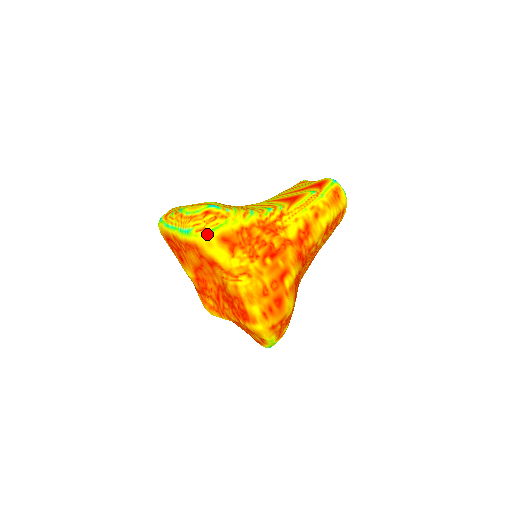
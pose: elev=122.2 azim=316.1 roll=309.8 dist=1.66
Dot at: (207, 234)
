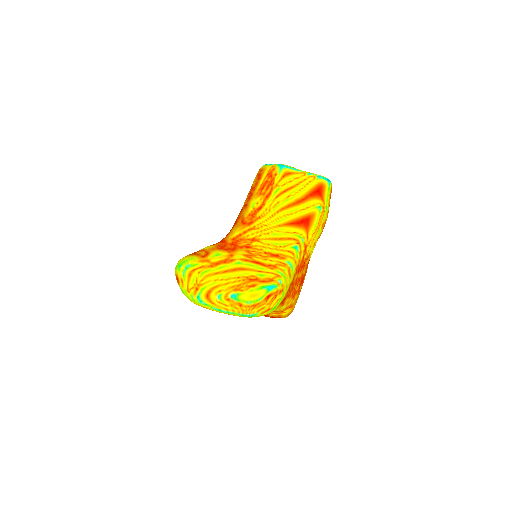
Dot at: (271, 311)
